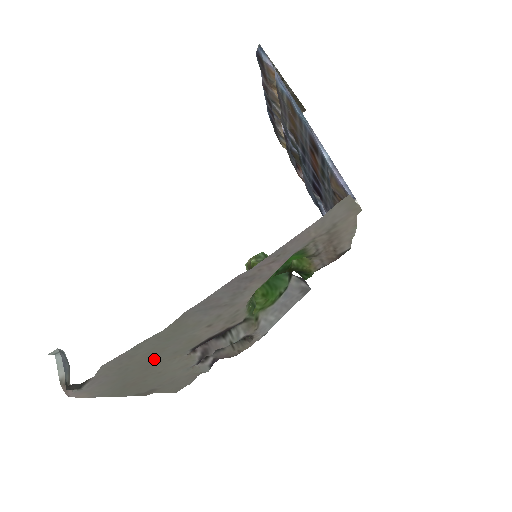
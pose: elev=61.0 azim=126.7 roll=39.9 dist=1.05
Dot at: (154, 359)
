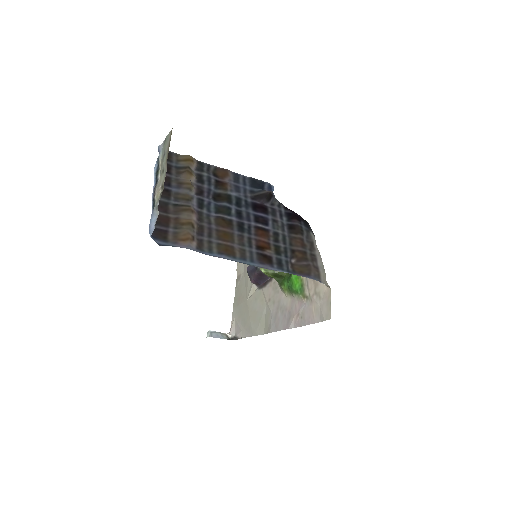
Dot at: (250, 308)
